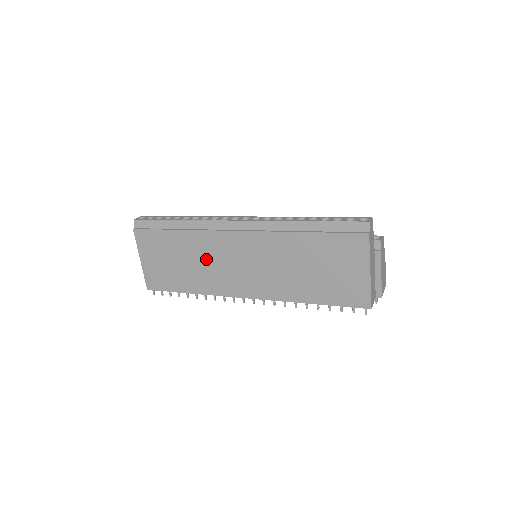
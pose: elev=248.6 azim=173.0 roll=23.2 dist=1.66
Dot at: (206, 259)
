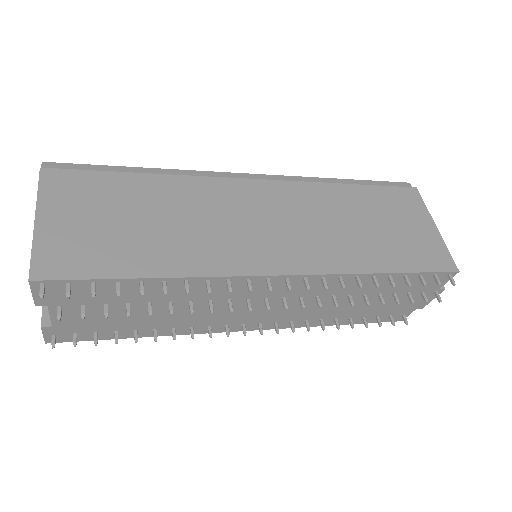
Dot at: (199, 215)
